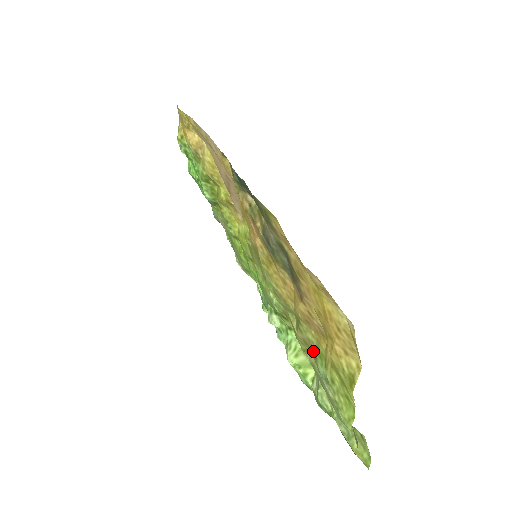
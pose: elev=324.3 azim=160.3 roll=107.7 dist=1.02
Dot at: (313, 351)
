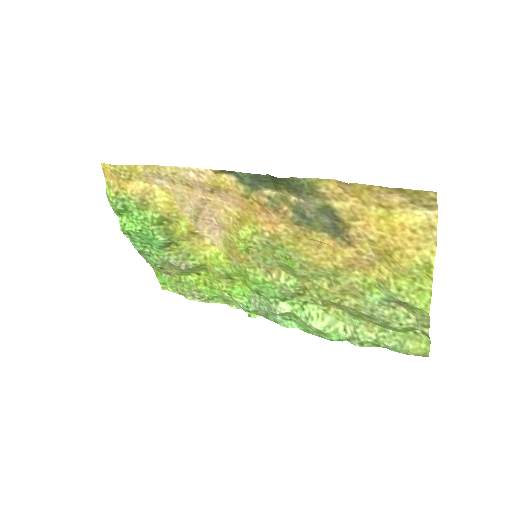
Dot at: (358, 290)
